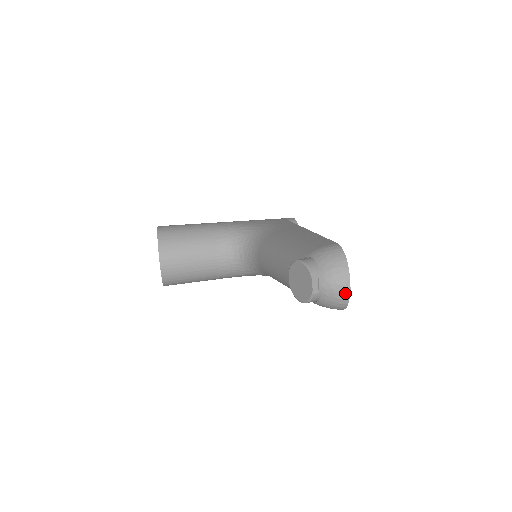
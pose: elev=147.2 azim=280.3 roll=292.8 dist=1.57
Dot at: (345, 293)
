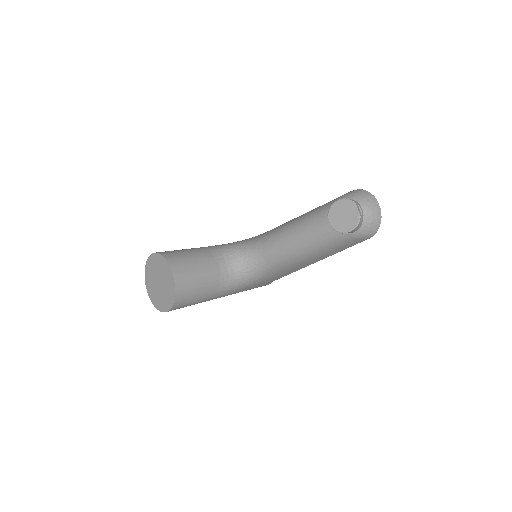
Dot at: (378, 213)
